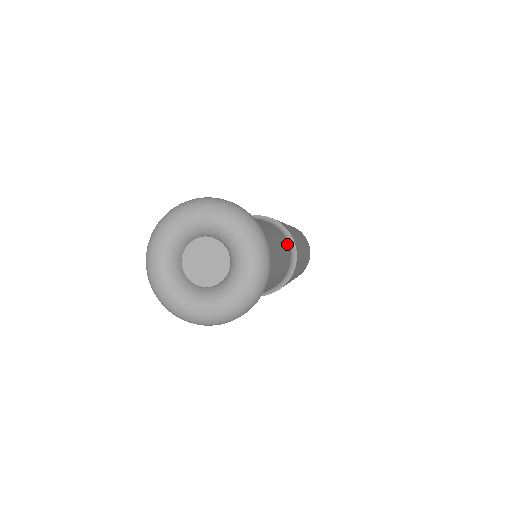
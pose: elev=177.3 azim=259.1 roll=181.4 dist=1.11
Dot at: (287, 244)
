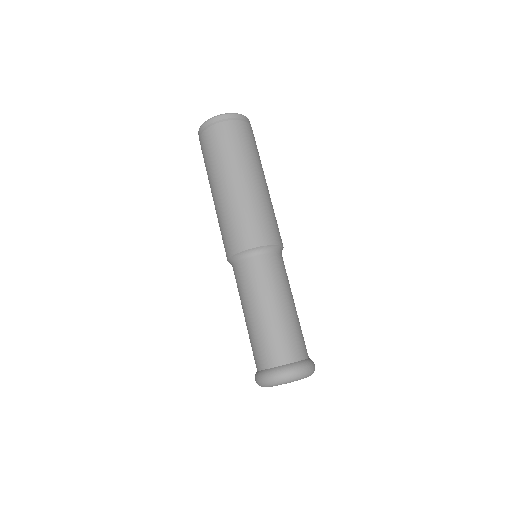
Dot at: (283, 262)
